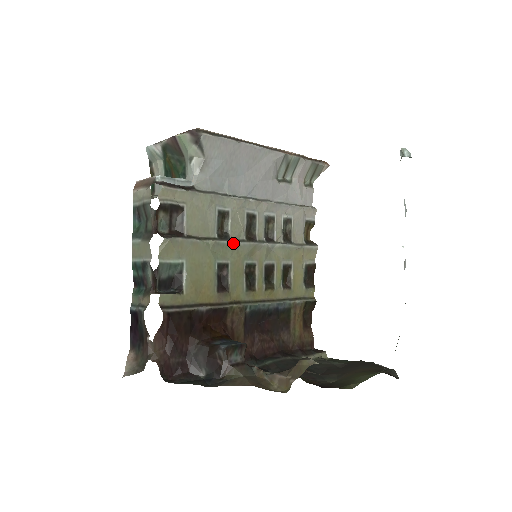
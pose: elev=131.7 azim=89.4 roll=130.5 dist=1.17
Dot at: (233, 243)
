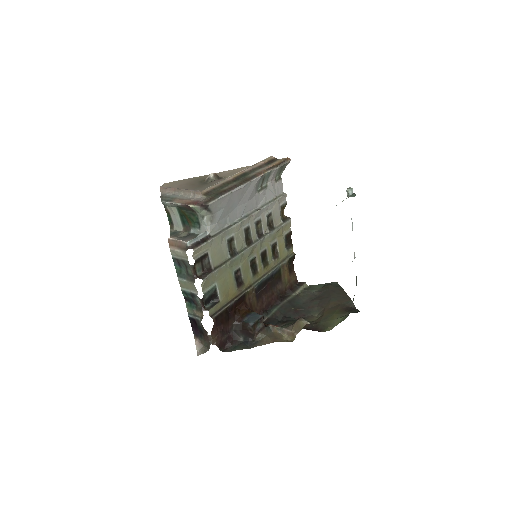
Dot at: (240, 255)
